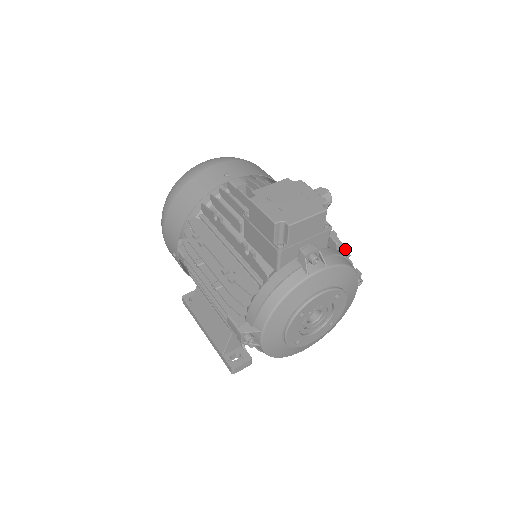
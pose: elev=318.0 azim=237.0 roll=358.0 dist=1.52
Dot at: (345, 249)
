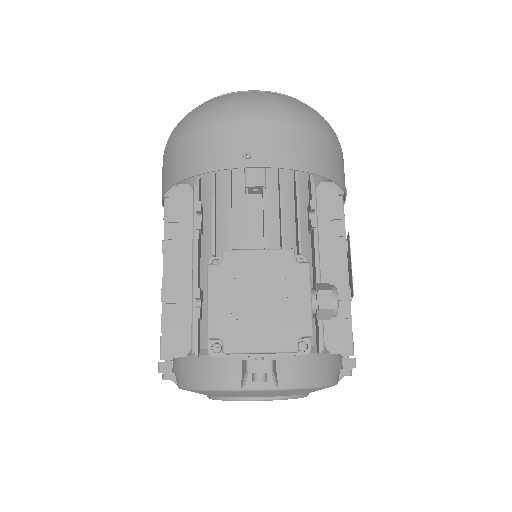
Dot at: (339, 351)
